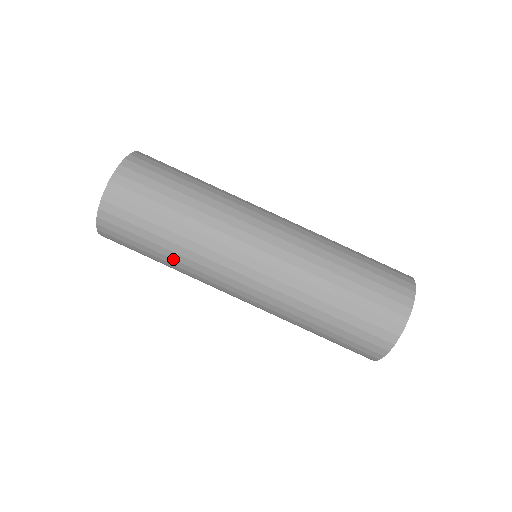
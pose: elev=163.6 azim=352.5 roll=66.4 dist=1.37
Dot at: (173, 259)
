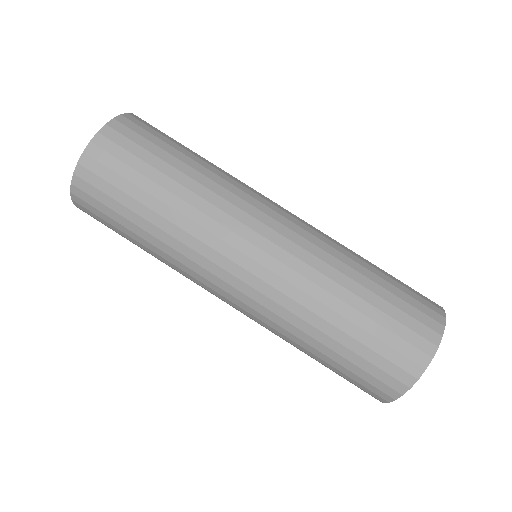
Dot at: (179, 197)
